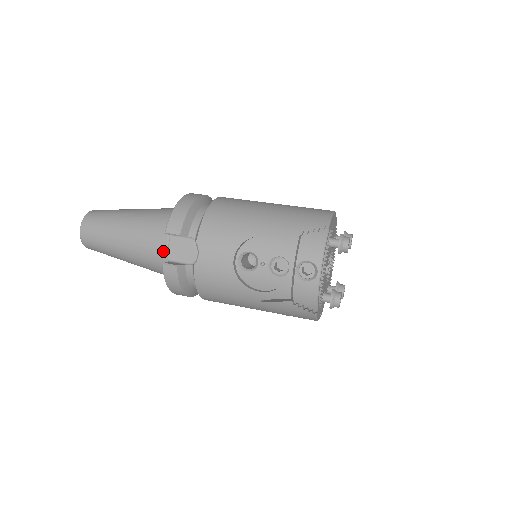
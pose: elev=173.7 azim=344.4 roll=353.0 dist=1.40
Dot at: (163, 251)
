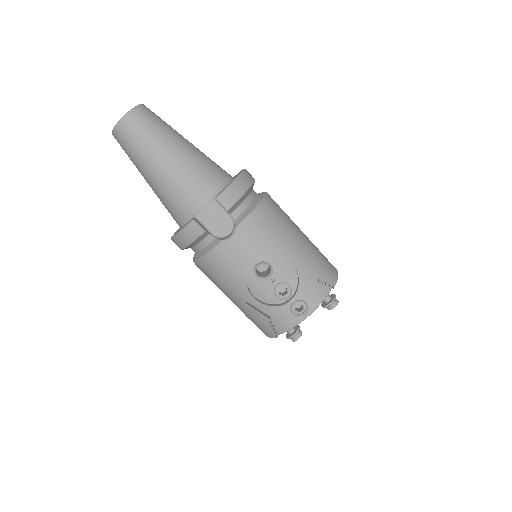
Dot at: (196, 205)
